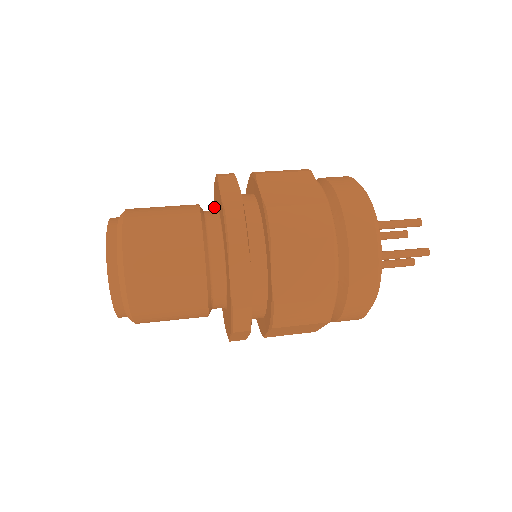
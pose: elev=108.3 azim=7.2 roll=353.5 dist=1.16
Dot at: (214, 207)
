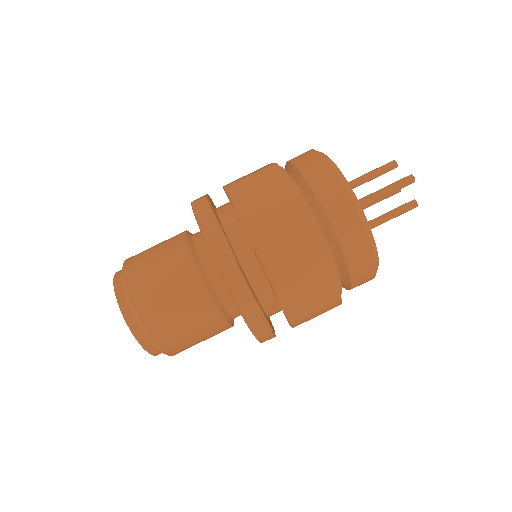
Dot at: occluded
